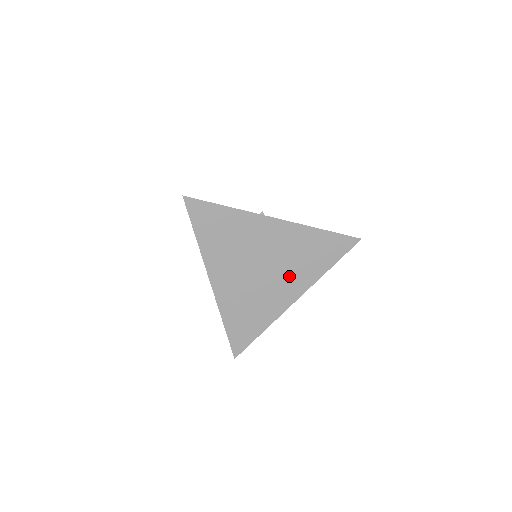
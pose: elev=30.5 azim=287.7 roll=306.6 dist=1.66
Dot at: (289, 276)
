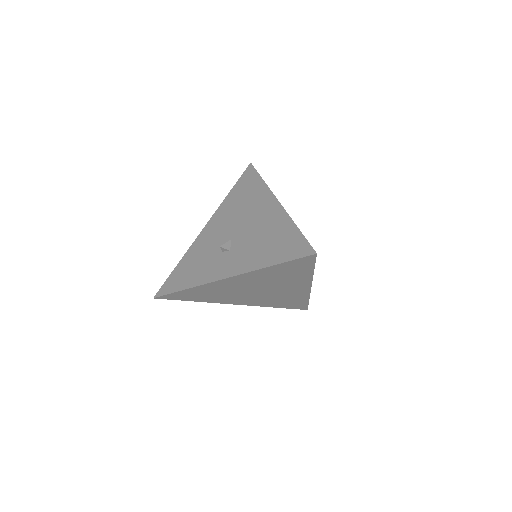
Dot at: (285, 285)
